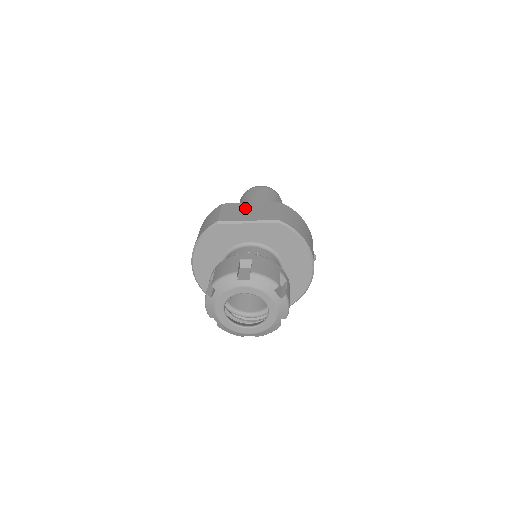
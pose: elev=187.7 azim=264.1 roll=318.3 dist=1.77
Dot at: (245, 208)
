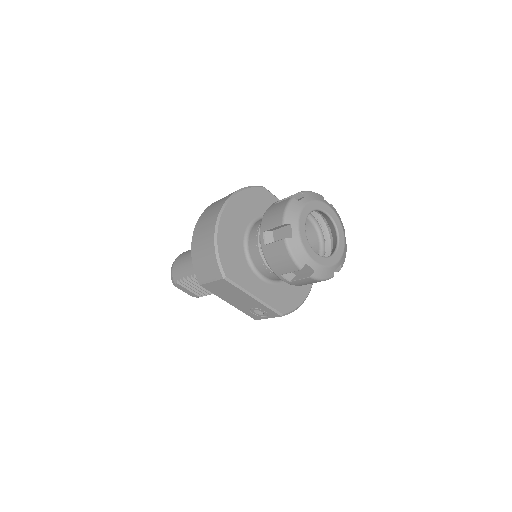
Dot at: occluded
